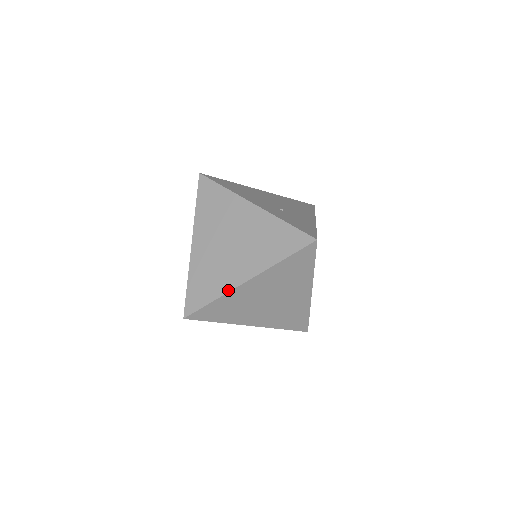
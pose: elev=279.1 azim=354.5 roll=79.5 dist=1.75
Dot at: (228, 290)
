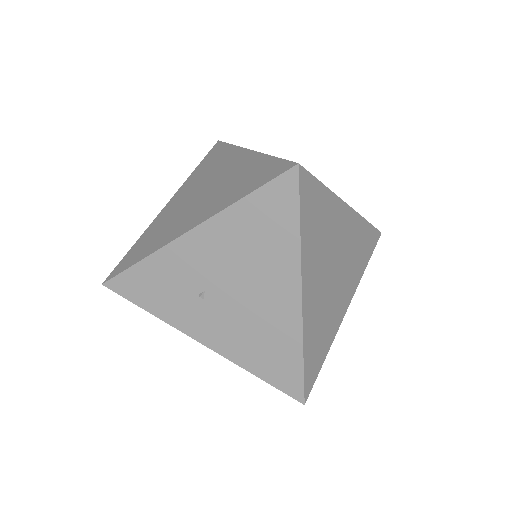
Dot at: (335, 194)
